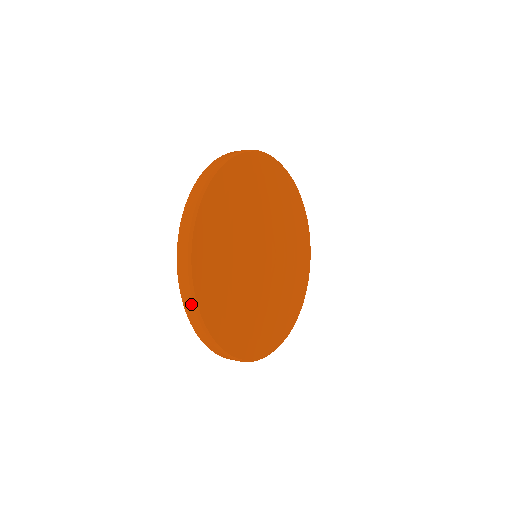
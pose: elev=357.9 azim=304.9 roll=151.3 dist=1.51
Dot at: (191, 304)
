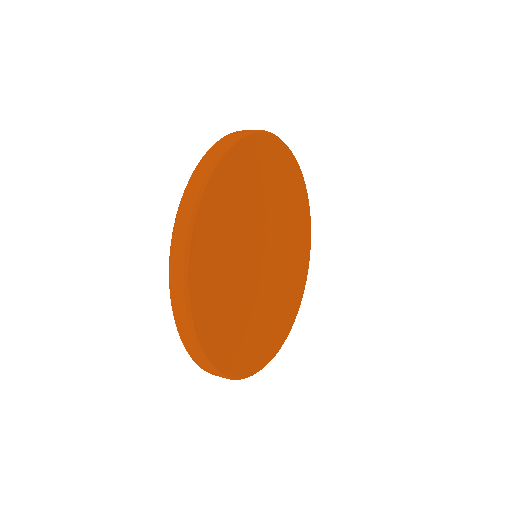
Dot at: (209, 369)
